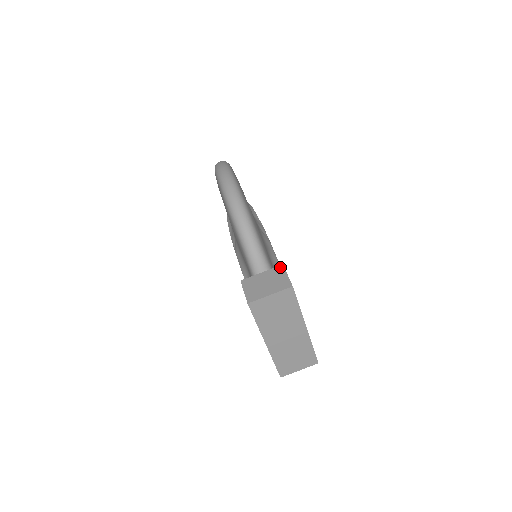
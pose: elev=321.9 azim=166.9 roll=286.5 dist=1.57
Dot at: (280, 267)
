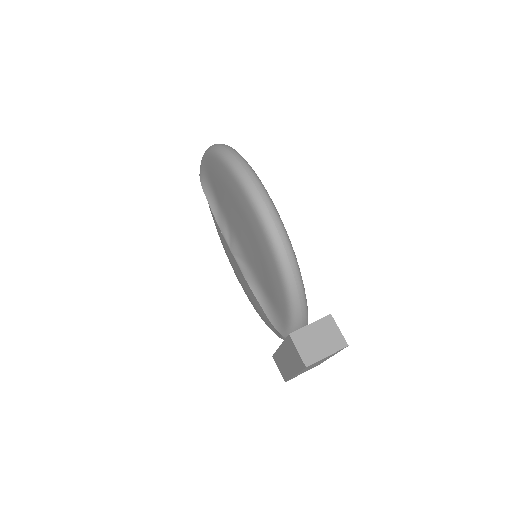
Dot at: (329, 318)
